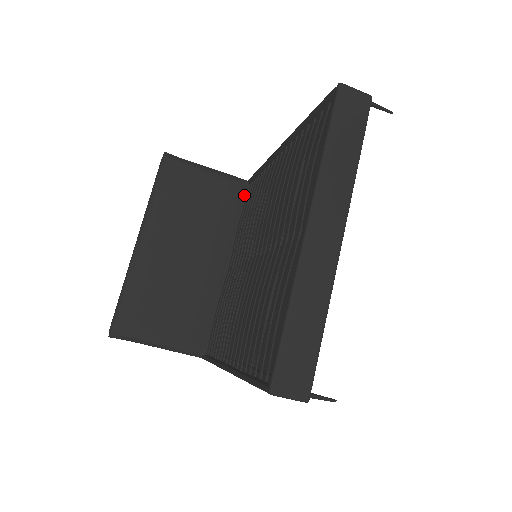
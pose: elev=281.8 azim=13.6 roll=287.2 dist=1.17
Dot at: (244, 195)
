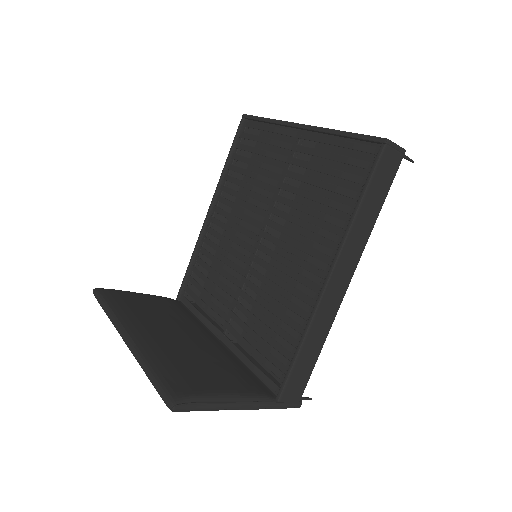
Dot at: (182, 306)
